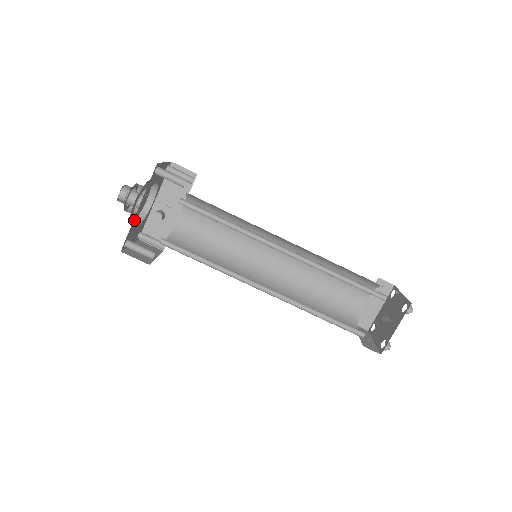
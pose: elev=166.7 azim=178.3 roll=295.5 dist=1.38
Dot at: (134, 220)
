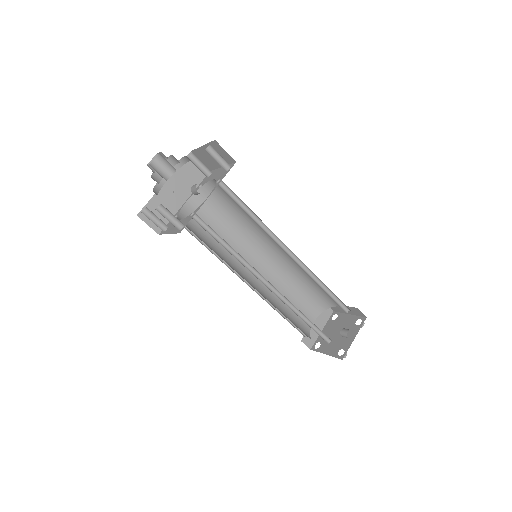
Dot at: occluded
